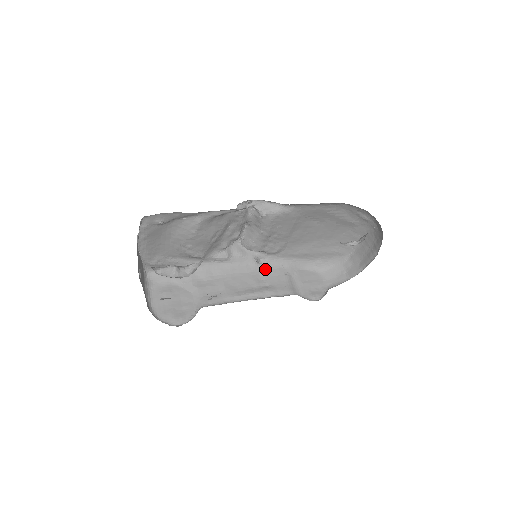
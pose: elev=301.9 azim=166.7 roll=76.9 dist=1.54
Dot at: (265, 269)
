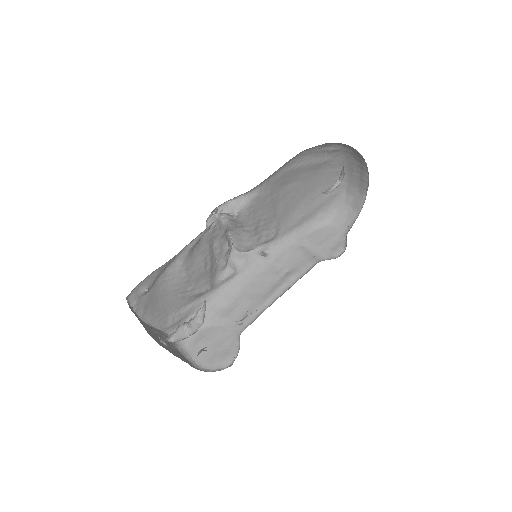
Dot at: (275, 257)
